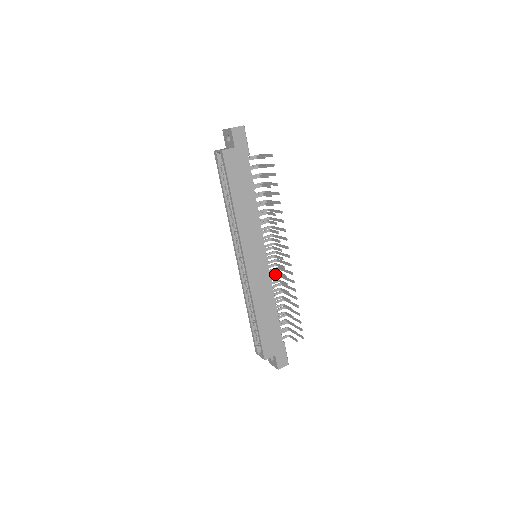
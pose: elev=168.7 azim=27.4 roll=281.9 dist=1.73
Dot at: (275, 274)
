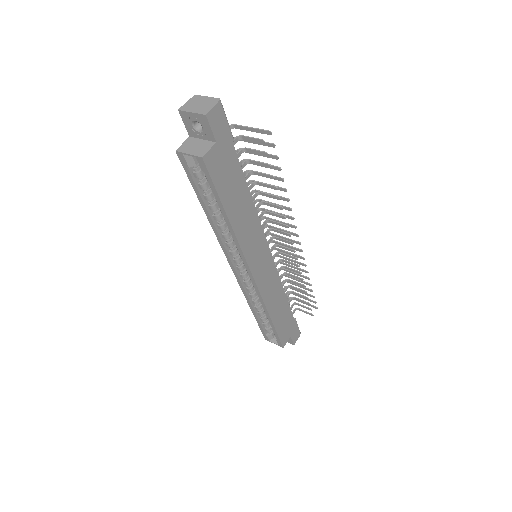
Dot at: (278, 262)
